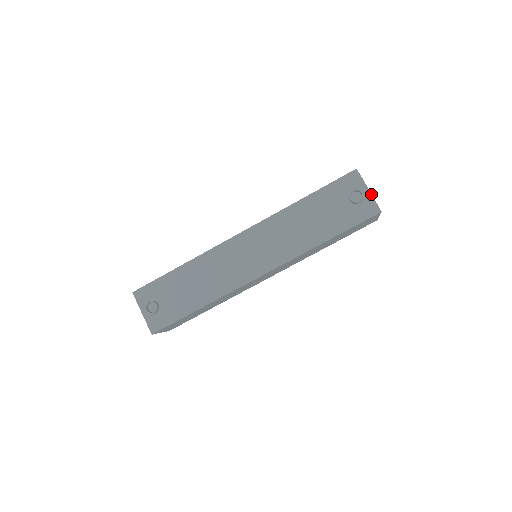
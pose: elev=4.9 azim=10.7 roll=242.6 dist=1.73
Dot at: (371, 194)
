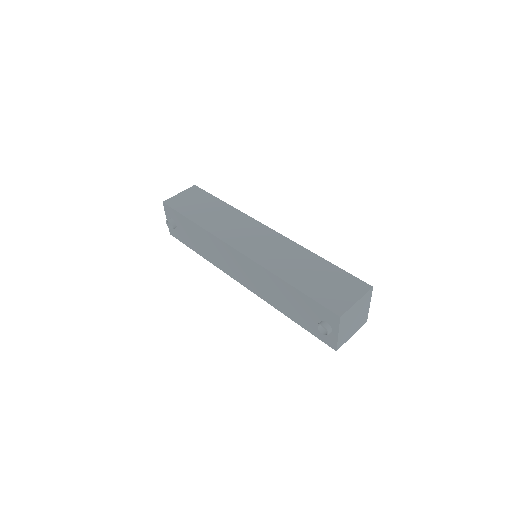
Dot at: (337, 338)
